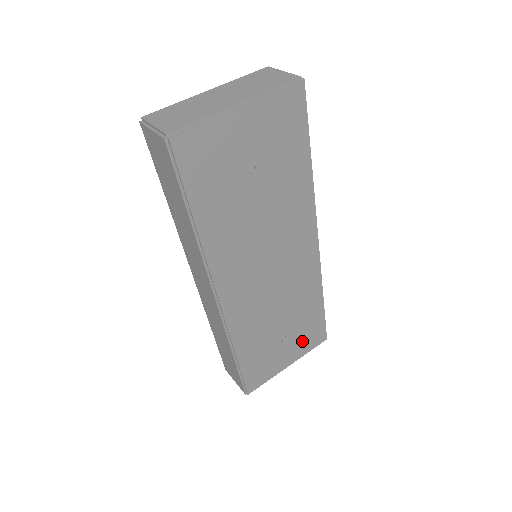
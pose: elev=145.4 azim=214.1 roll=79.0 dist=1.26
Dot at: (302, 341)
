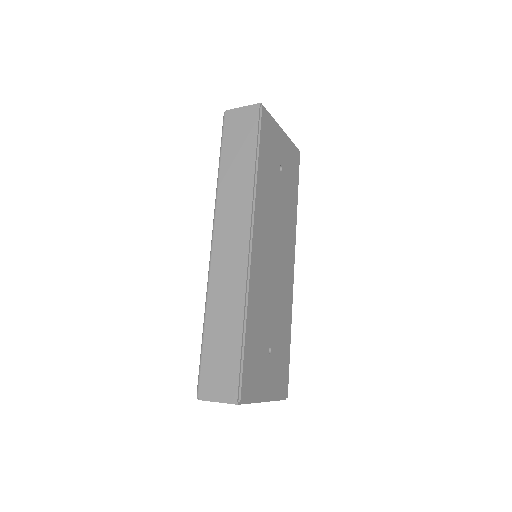
Dot at: (276, 374)
